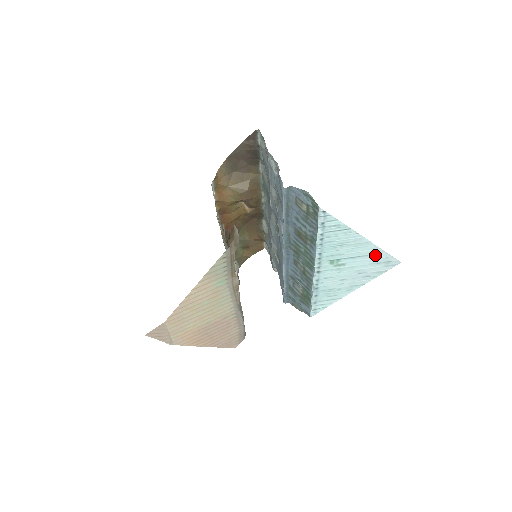
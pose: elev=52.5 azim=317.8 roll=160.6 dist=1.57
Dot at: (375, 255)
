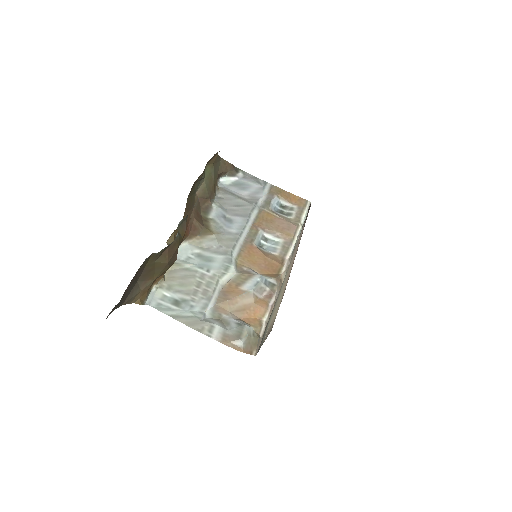
Dot at: occluded
